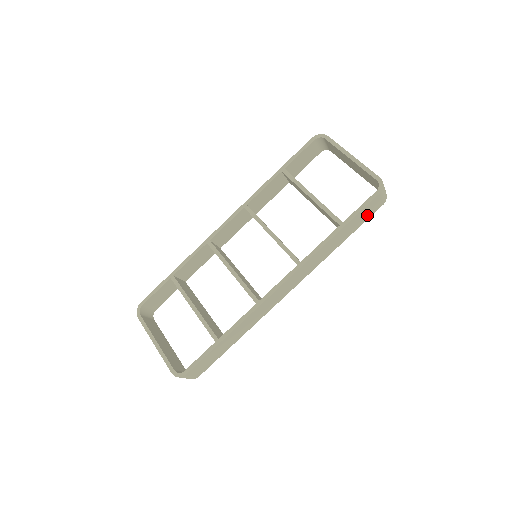
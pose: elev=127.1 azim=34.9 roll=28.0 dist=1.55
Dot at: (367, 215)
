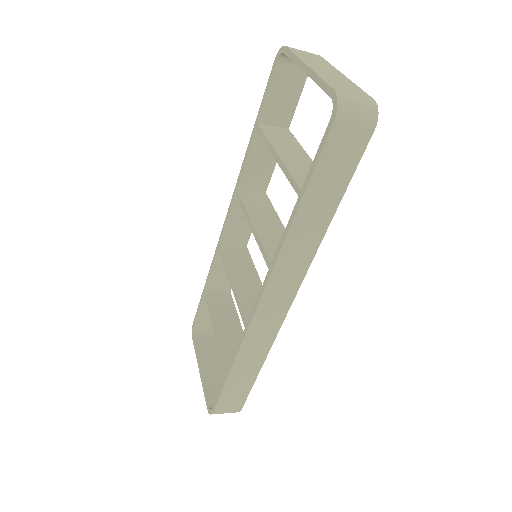
Dot at: (347, 161)
